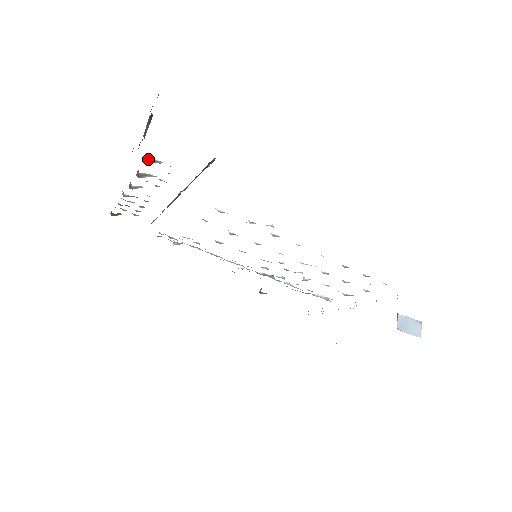
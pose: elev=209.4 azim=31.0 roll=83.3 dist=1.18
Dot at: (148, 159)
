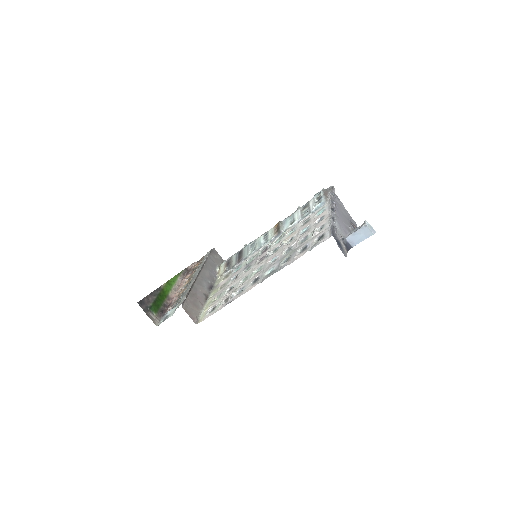
Dot at: (171, 308)
